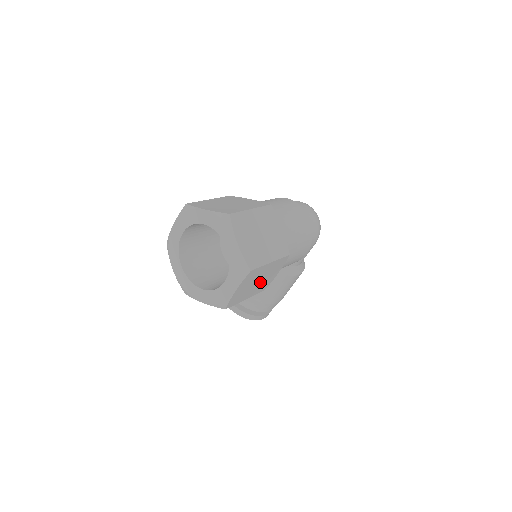
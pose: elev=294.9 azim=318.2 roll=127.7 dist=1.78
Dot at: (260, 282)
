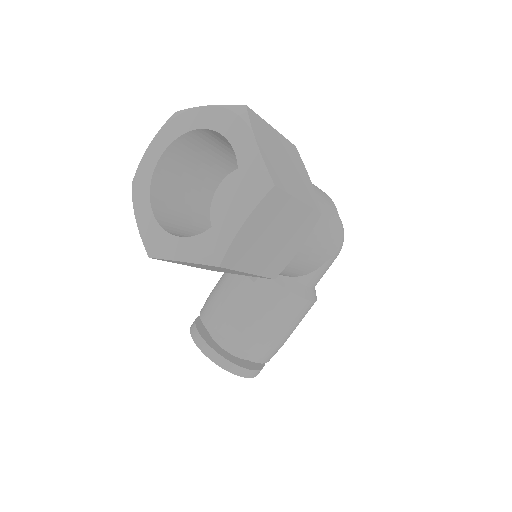
Dot at: (275, 245)
